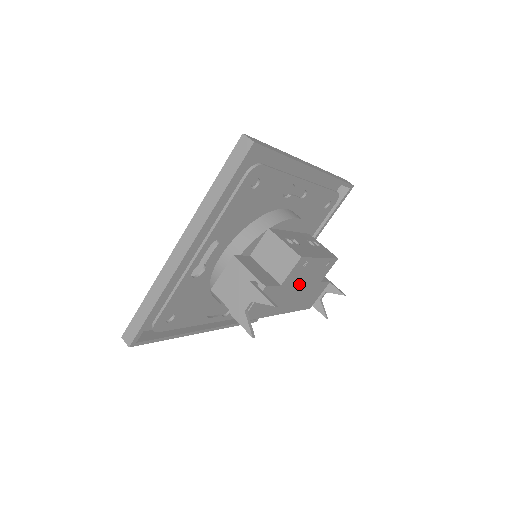
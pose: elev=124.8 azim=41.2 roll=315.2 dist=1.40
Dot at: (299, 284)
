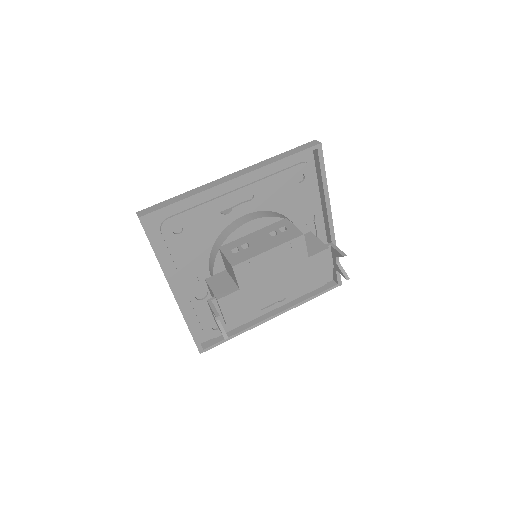
Dot at: (270, 275)
